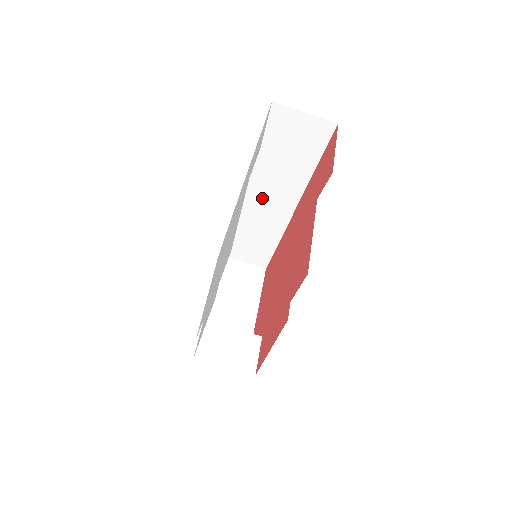
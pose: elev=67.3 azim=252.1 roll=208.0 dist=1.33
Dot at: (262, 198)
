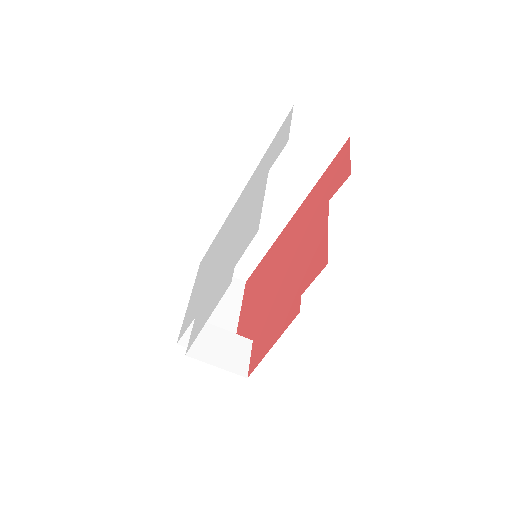
Dot at: occluded
